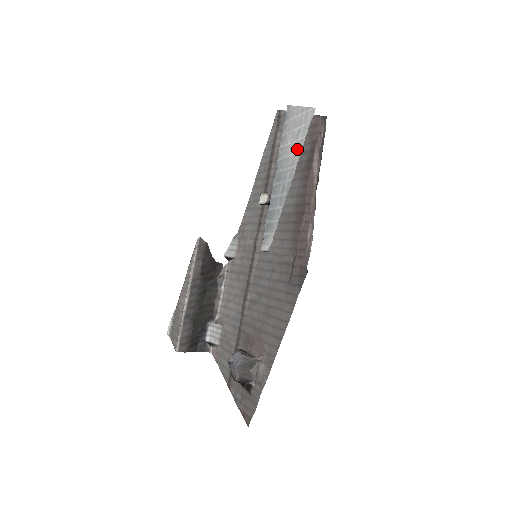
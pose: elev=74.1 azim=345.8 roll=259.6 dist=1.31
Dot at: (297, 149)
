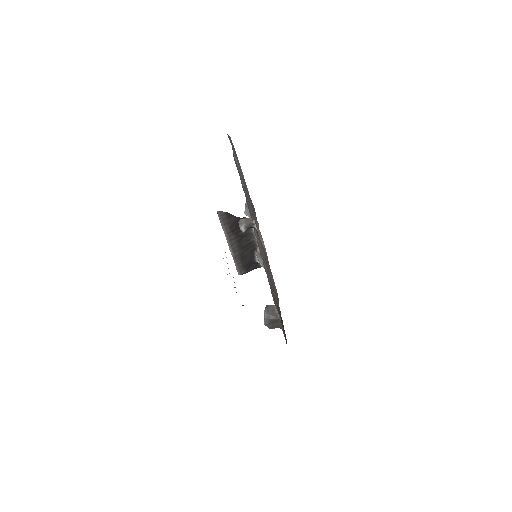
Dot at: occluded
